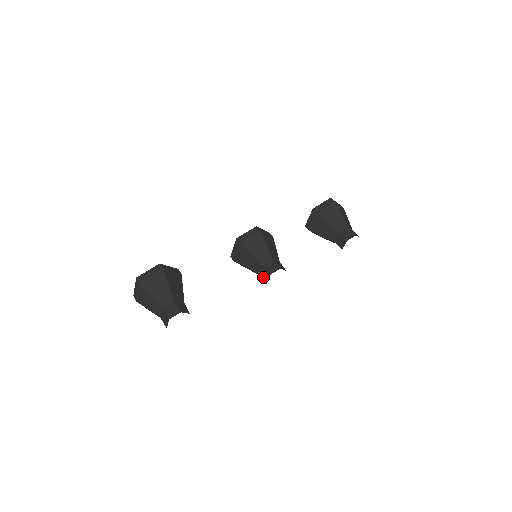
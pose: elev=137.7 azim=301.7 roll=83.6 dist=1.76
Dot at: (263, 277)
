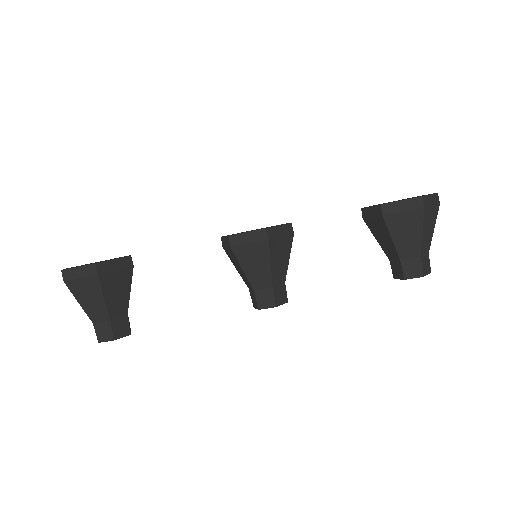
Dot at: (252, 298)
